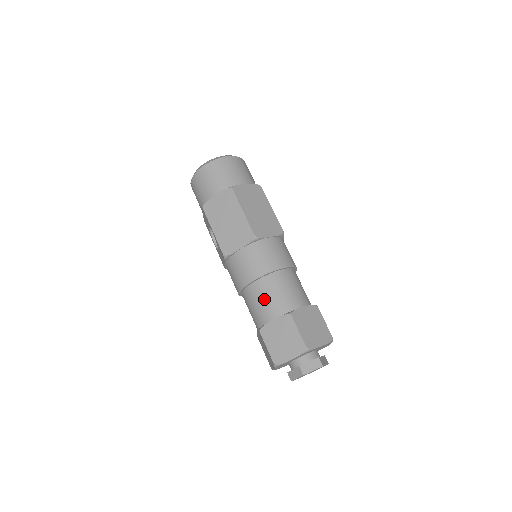
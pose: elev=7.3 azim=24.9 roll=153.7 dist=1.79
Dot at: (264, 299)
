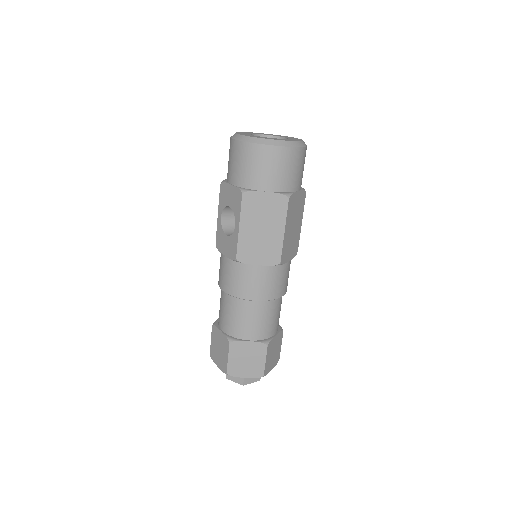
Dot at: (251, 320)
